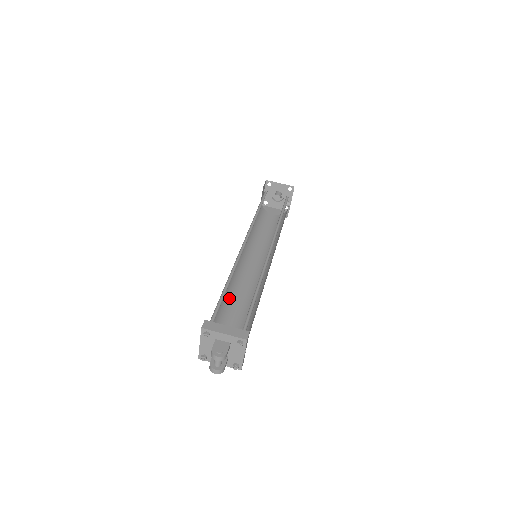
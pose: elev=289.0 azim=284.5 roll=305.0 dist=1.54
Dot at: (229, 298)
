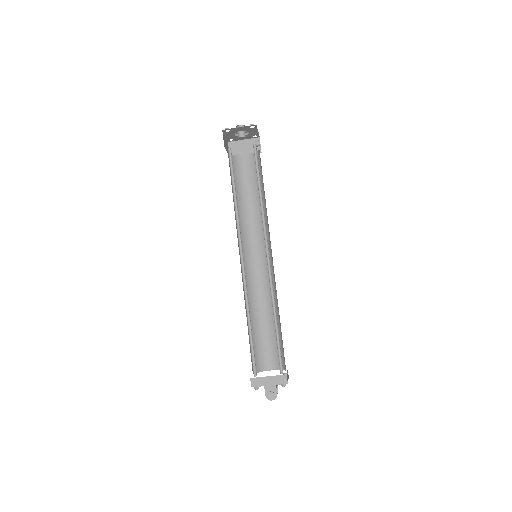
Dot at: (252, 311)
